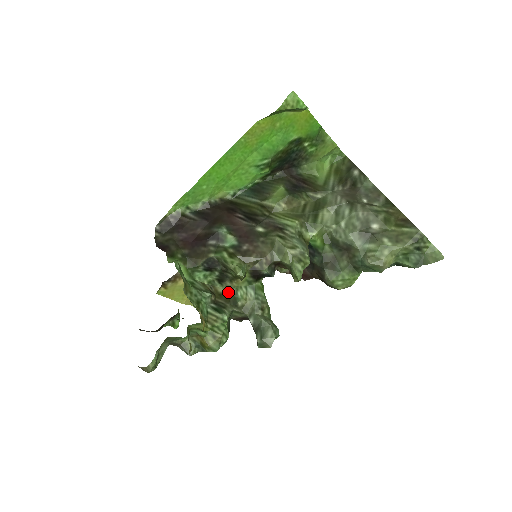
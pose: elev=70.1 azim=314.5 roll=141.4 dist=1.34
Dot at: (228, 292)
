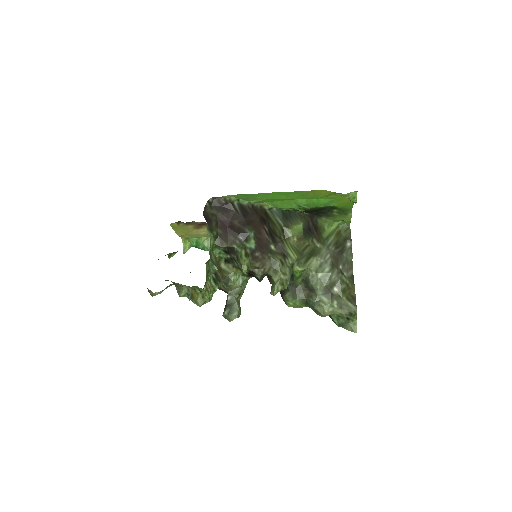
Dot at: (227, 271)
